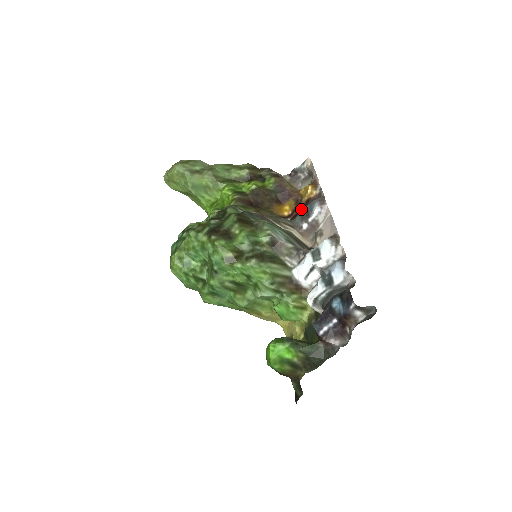
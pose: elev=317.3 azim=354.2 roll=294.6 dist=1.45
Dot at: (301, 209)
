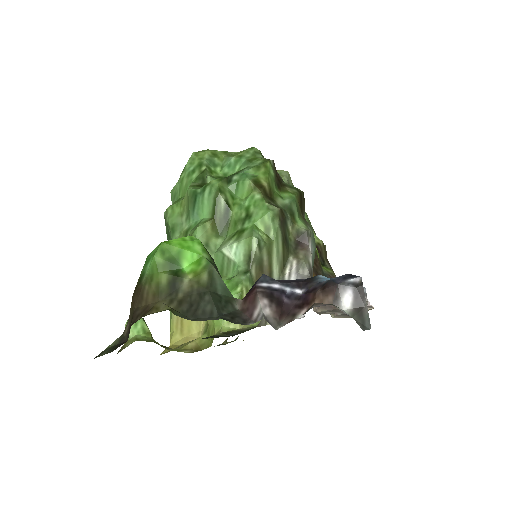
Dot at: occluded
